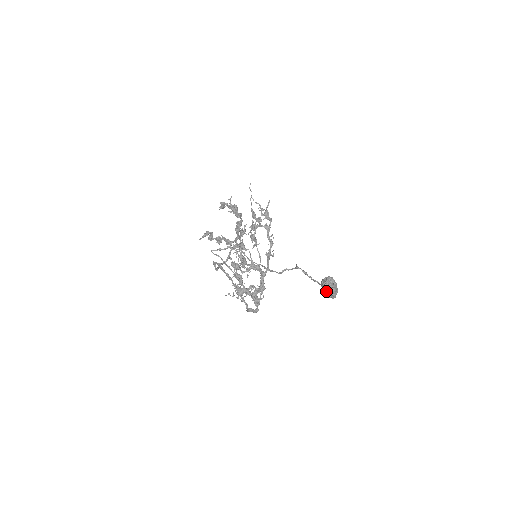
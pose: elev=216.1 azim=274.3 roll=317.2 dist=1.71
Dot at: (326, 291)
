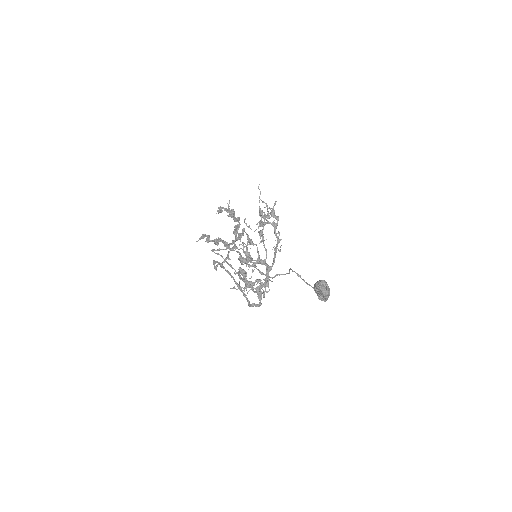
Dot at: (319, 294)
